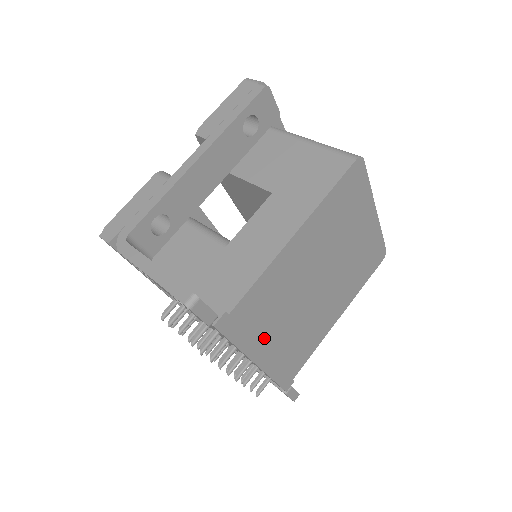
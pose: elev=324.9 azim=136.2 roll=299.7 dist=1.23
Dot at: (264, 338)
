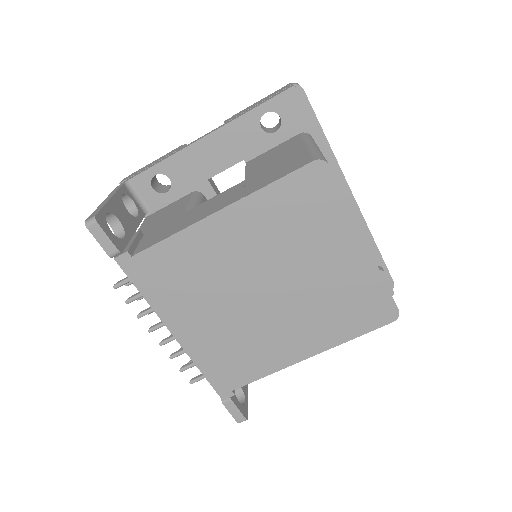
Dot at: (182, 311)
